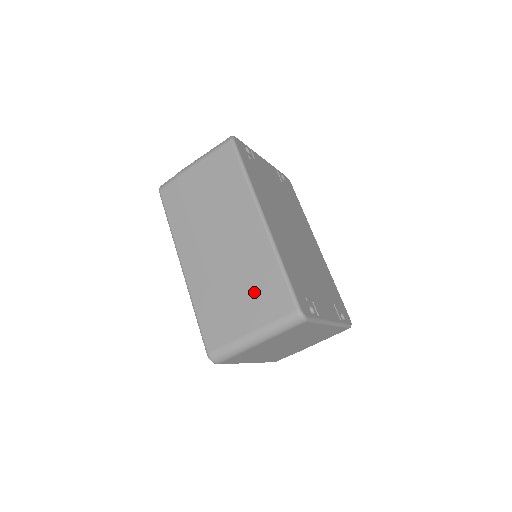
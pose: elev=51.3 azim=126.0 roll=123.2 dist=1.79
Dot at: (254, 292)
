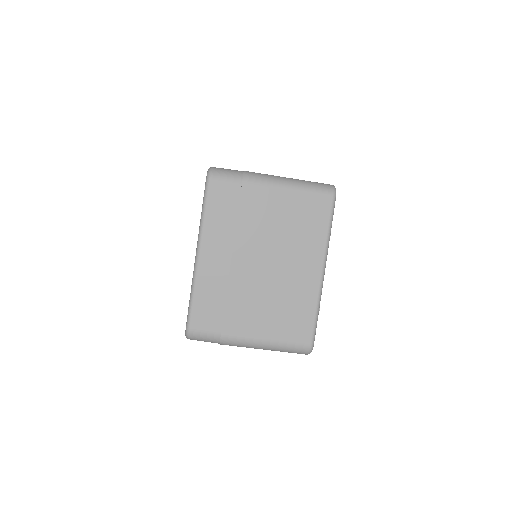
Dot at: occluded
